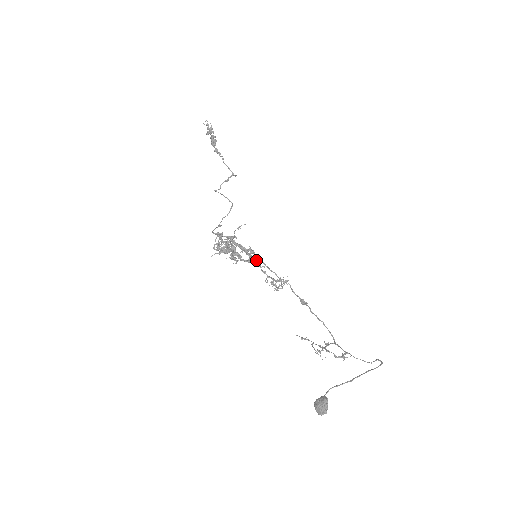
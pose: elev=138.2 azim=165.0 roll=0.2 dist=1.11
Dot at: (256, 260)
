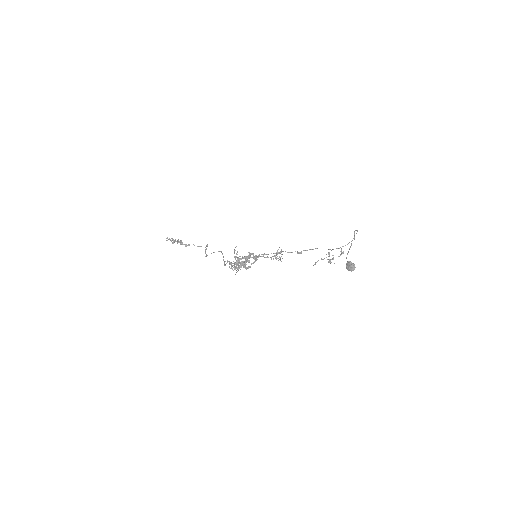
Dot at: (258, 256)
